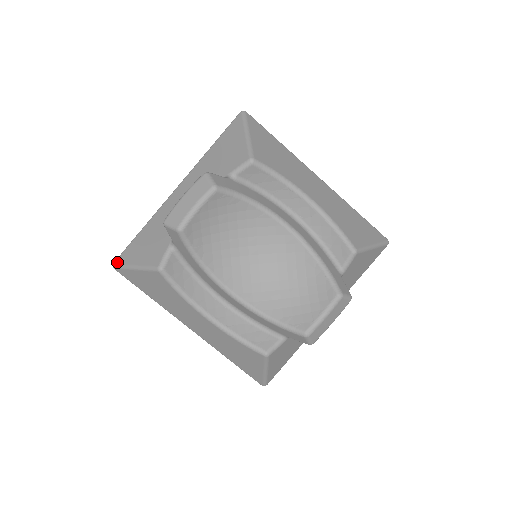
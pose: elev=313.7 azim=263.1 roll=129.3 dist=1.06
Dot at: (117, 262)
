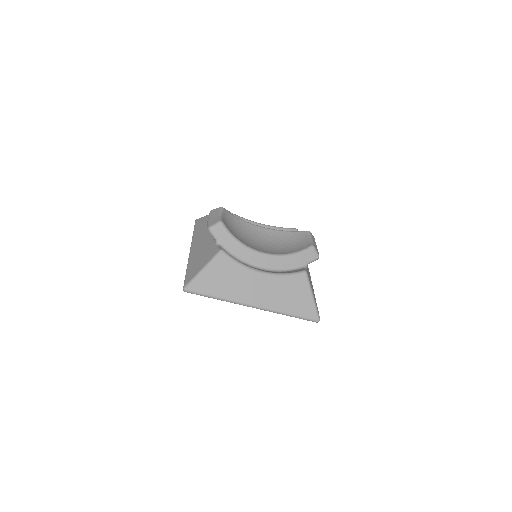
Dot at: (186, 283)
